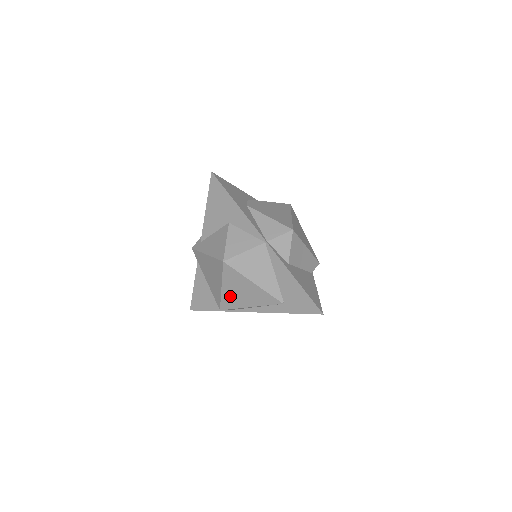
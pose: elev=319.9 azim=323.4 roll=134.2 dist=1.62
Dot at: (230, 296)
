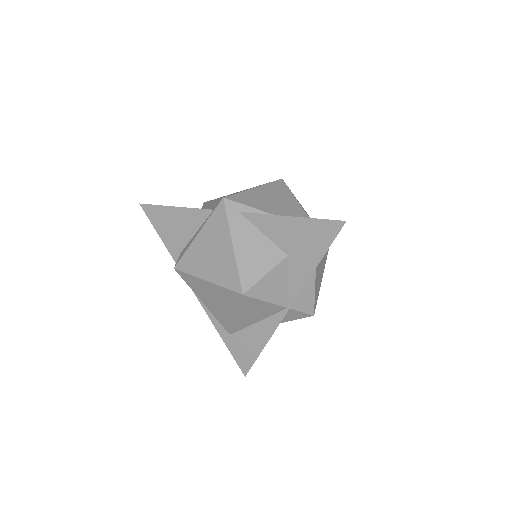
Dot at: (201, 286)
